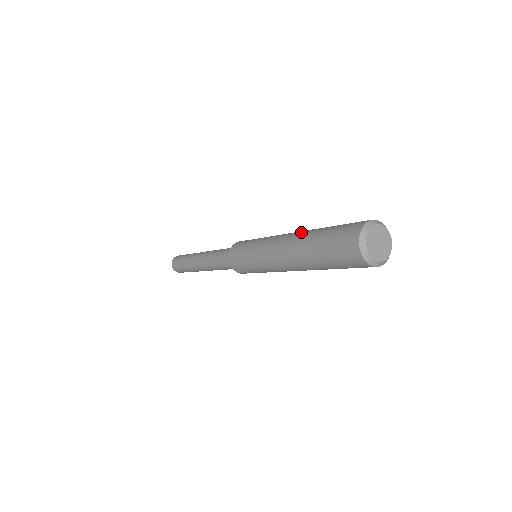
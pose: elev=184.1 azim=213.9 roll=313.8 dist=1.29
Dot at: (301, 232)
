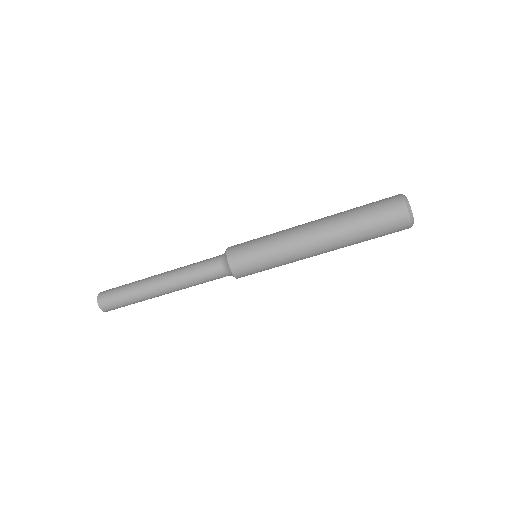
Dot at: occluded
